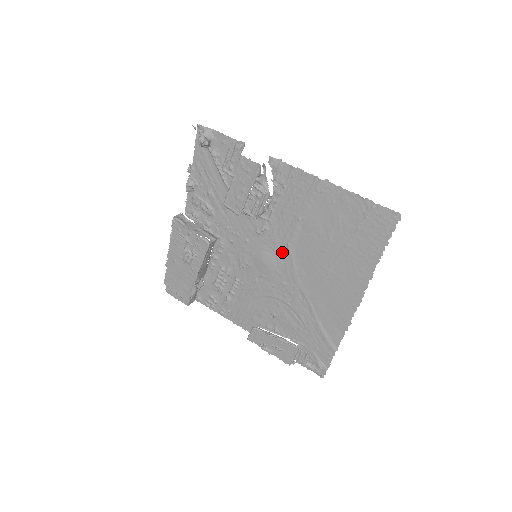
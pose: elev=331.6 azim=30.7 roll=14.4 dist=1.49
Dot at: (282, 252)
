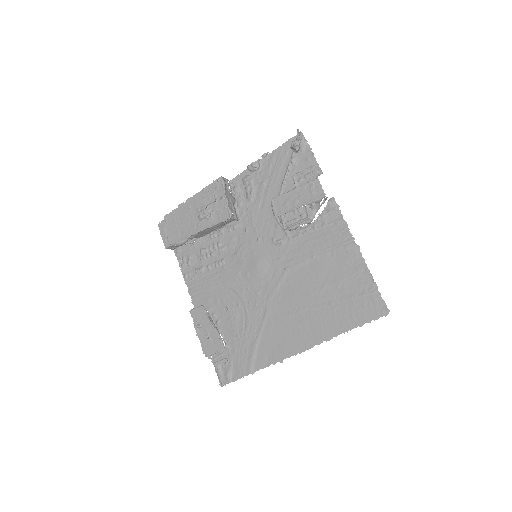
Dot at: (278, 269)
